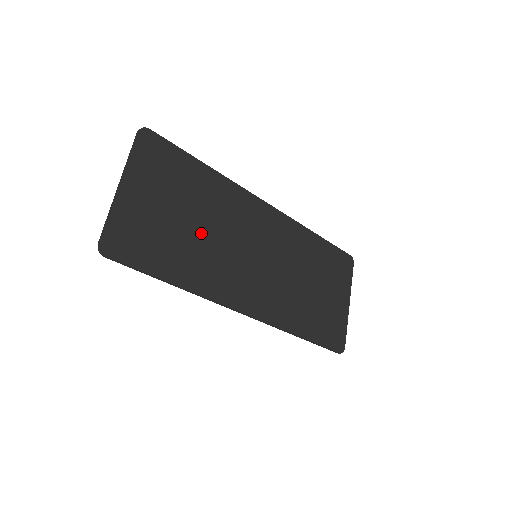
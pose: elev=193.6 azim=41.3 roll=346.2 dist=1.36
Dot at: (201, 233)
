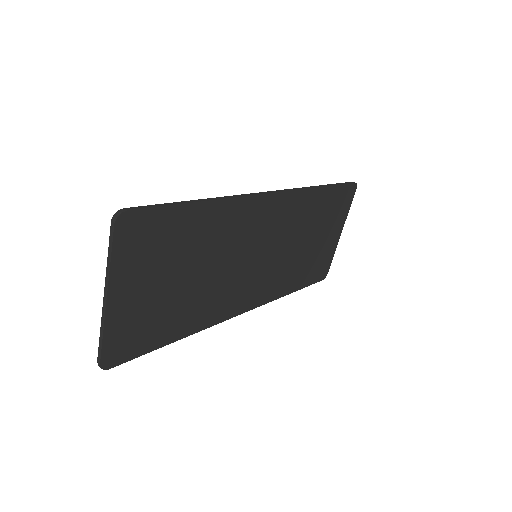
Dot at: (200, 279)
